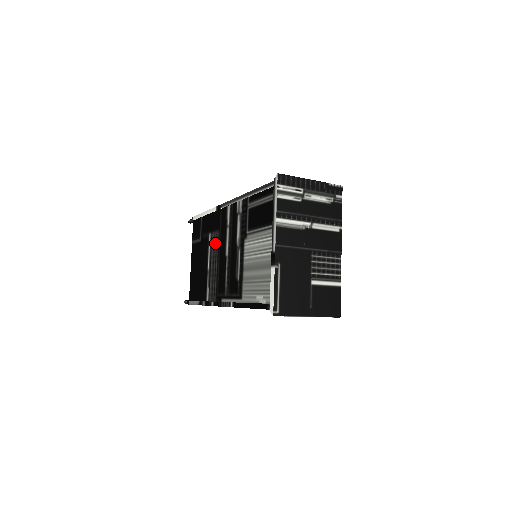
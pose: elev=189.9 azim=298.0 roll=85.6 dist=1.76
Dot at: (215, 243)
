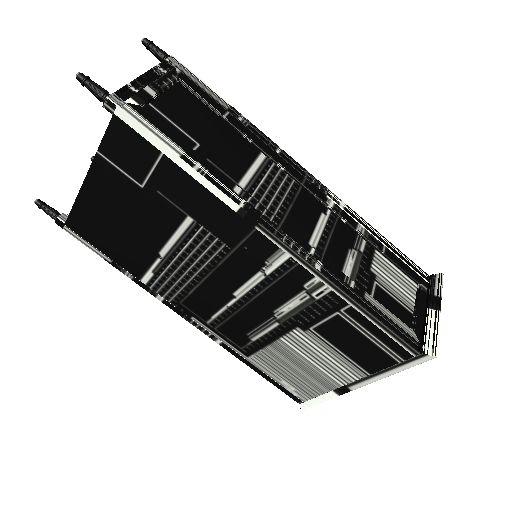
Dot at: (205, 250)
